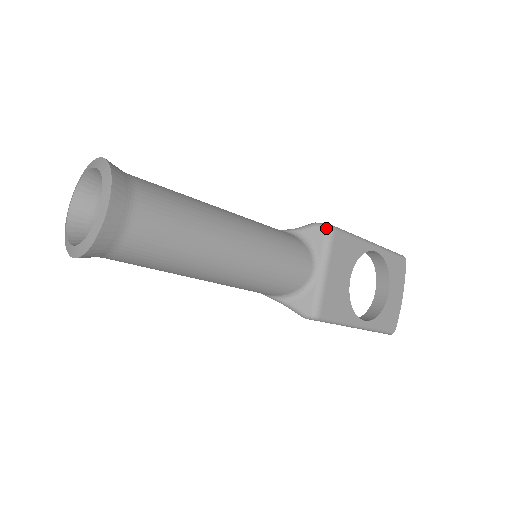
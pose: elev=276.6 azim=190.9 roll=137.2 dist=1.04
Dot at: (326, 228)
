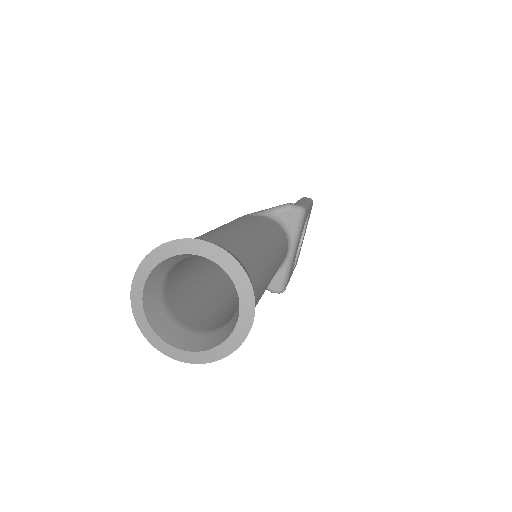
Dot at: (301, 212)
